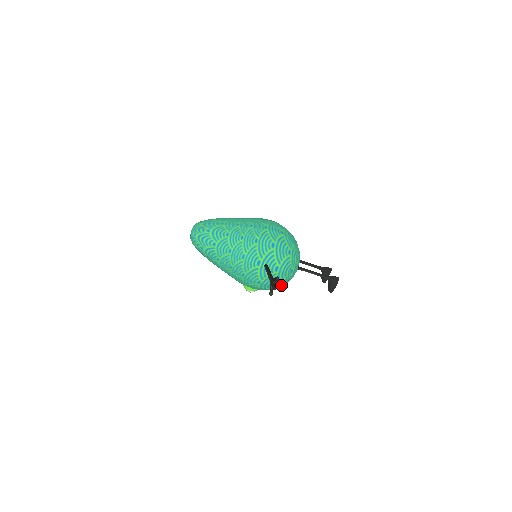
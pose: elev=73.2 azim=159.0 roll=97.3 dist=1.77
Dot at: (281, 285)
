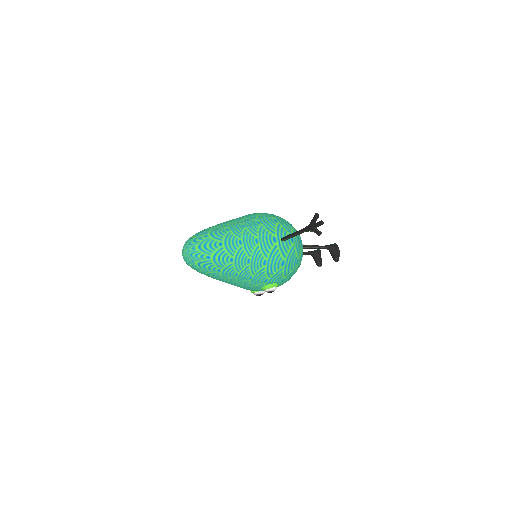
Dot at: (299, 265)
